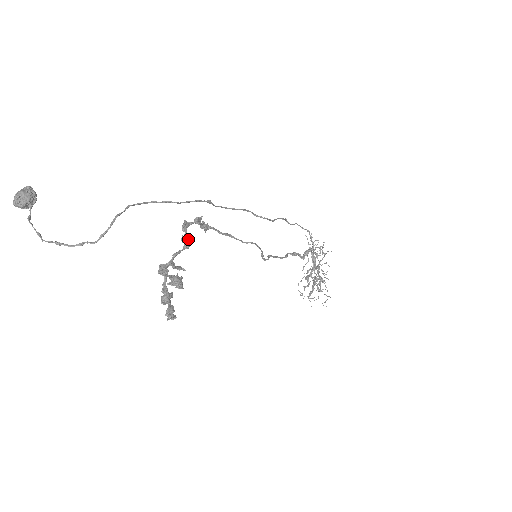
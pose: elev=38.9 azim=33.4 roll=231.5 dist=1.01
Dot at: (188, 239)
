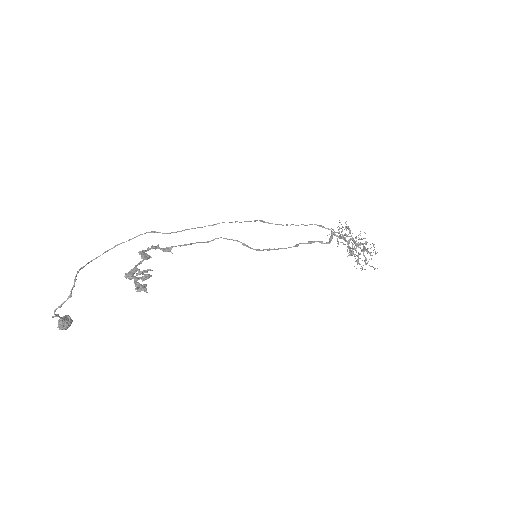
Dot at: (145, 255)
